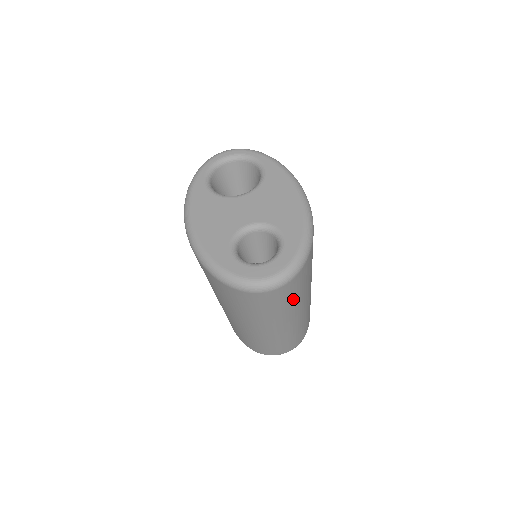
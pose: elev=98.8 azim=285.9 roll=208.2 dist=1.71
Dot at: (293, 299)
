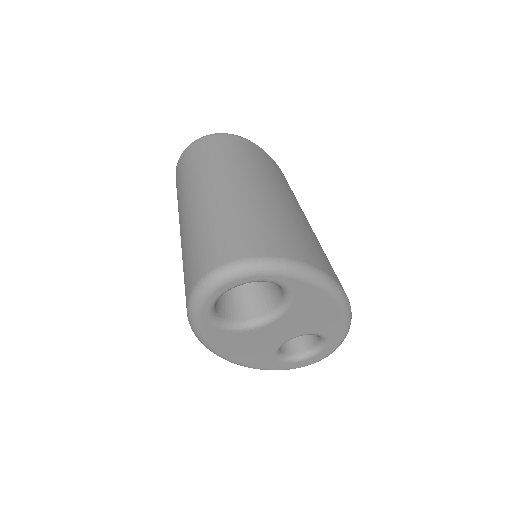
Dot at: occluded
